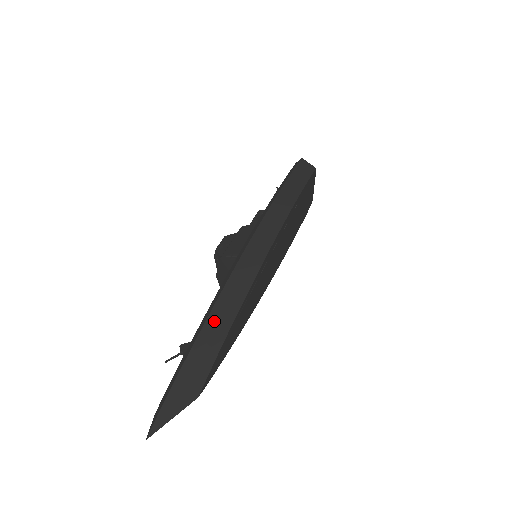
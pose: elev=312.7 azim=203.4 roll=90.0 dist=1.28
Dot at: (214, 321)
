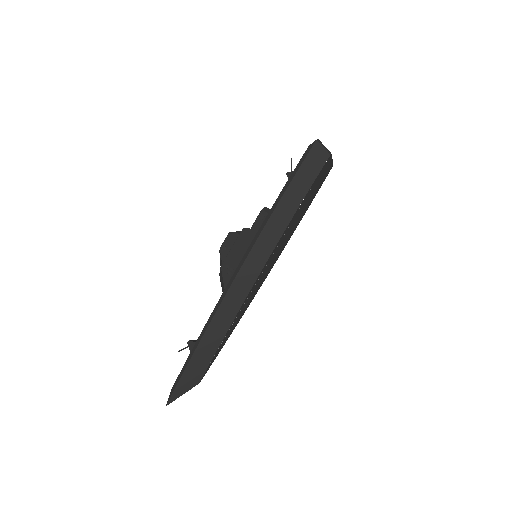
Dot at: (209, 336)
